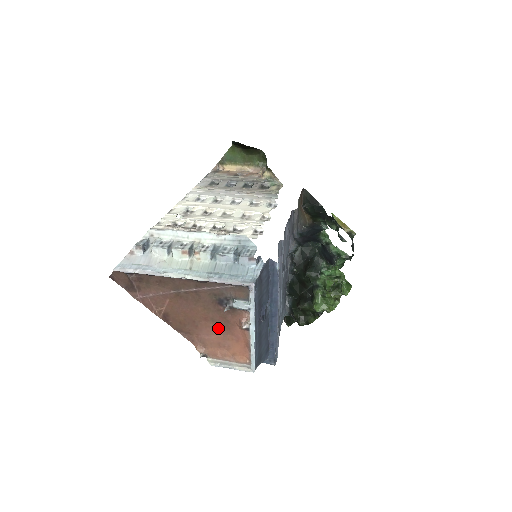
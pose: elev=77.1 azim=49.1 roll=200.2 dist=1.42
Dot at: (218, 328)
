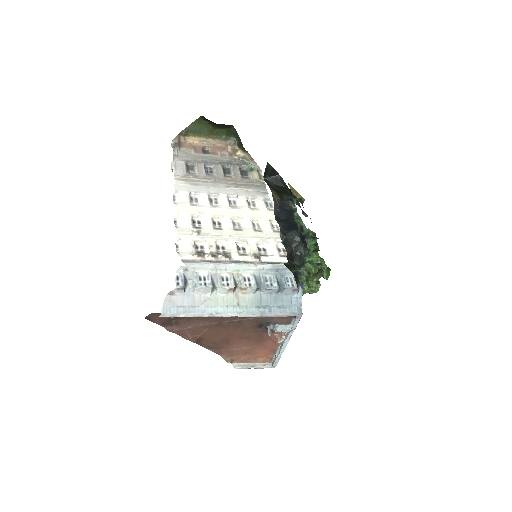
Dot at: (250, 342)
